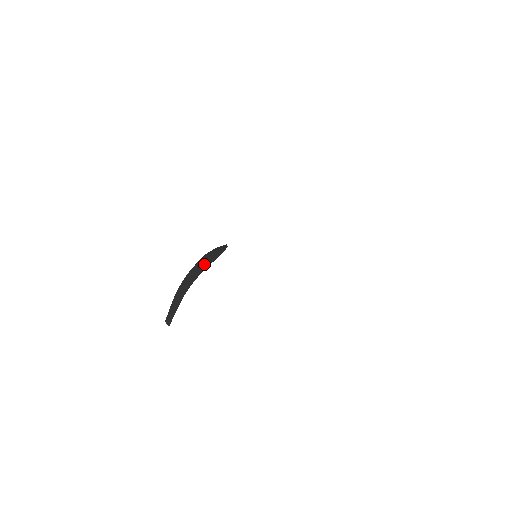
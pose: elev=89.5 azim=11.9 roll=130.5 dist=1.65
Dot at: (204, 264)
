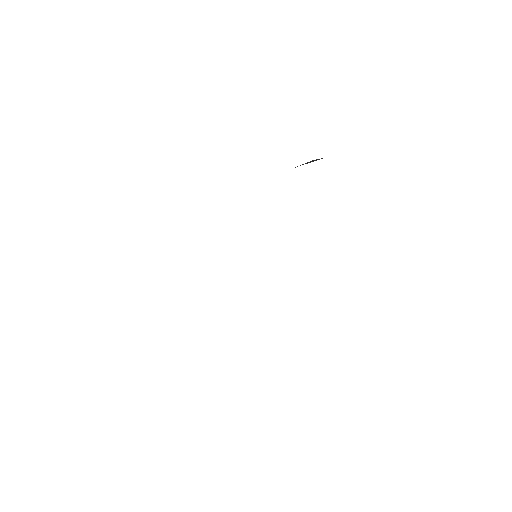
Dot at: occluded
